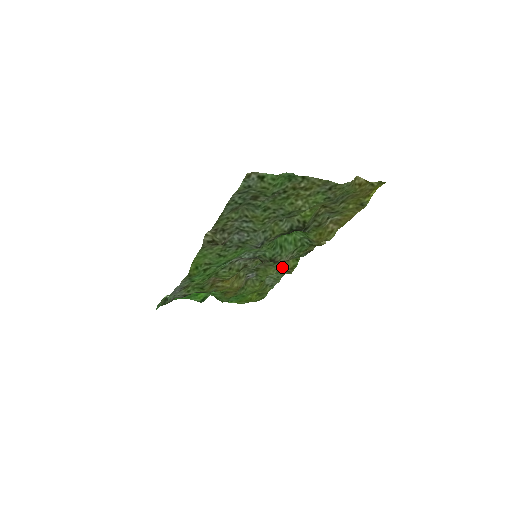
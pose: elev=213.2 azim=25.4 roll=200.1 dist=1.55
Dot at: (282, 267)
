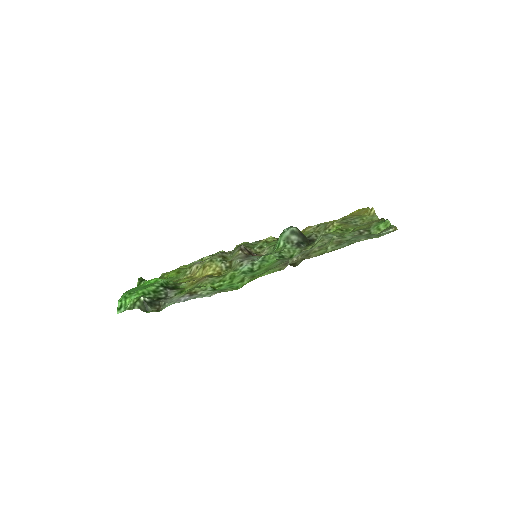
Dot at: occluded
